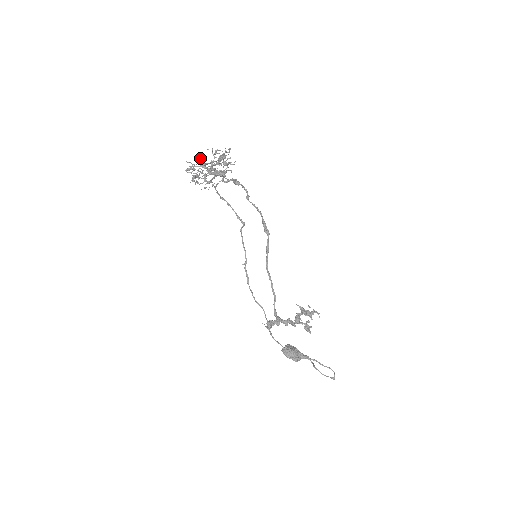
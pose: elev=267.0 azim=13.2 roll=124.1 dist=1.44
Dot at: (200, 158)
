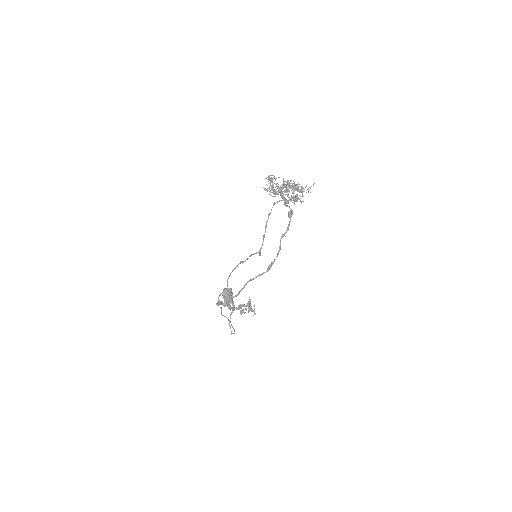
Dot at: occluded
